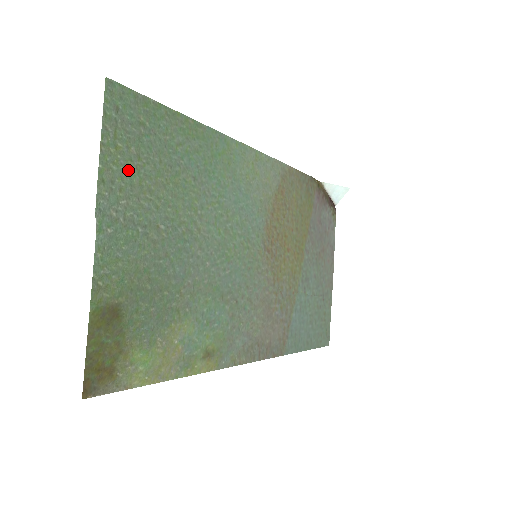
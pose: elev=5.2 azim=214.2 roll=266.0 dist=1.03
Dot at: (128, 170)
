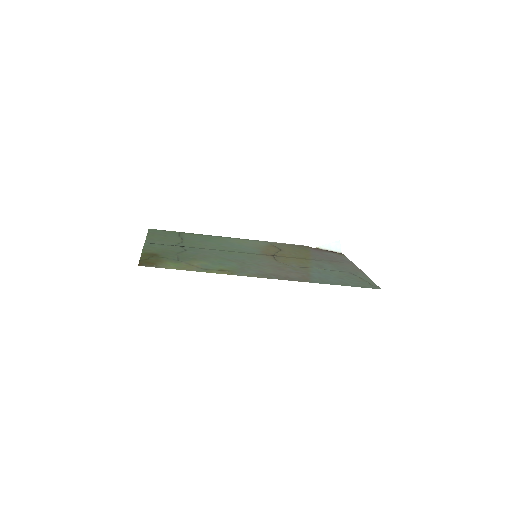
Dot at: (160, 239)
